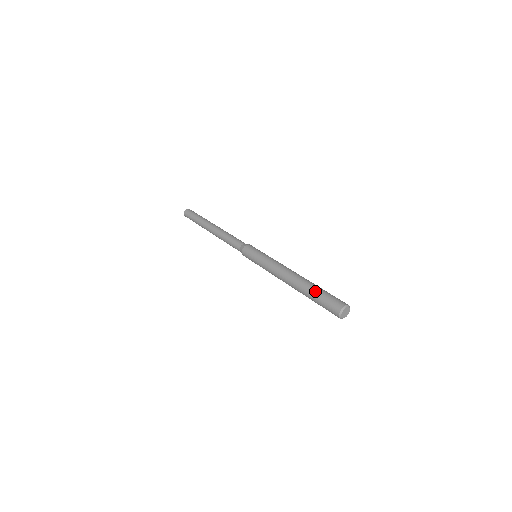
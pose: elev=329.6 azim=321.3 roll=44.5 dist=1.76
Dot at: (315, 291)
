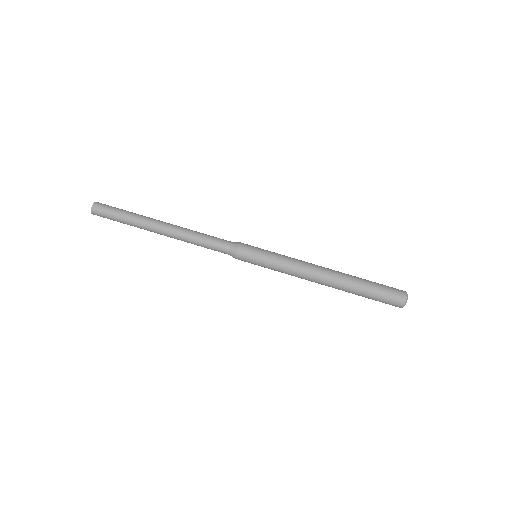
Dot at: (364, 295)
